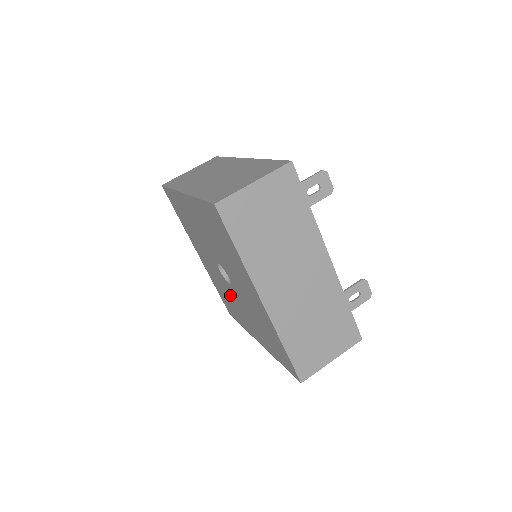
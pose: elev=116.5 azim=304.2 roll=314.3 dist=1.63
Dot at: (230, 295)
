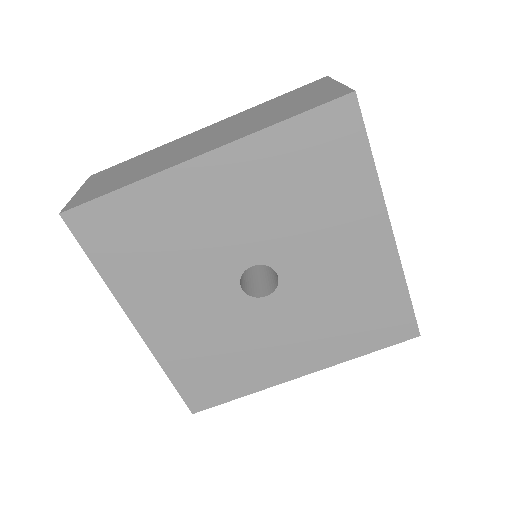
Dot at: (245, 333)
